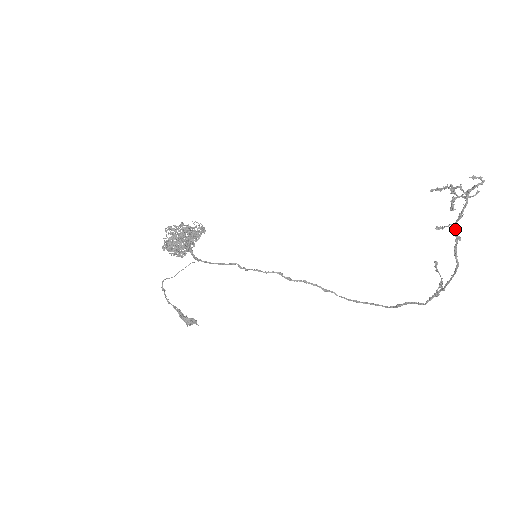
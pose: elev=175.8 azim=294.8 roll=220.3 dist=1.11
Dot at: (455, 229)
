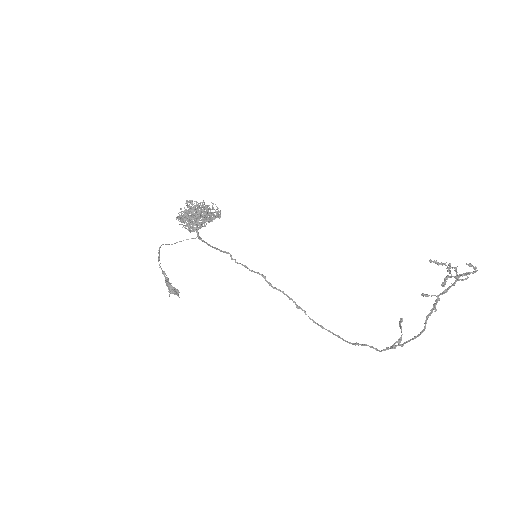
Dot at: (436, 300)
